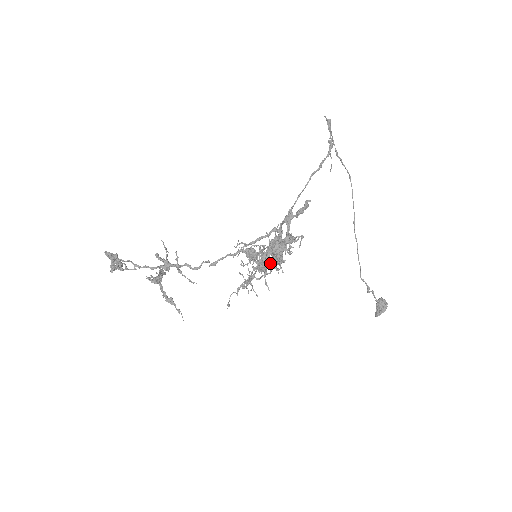
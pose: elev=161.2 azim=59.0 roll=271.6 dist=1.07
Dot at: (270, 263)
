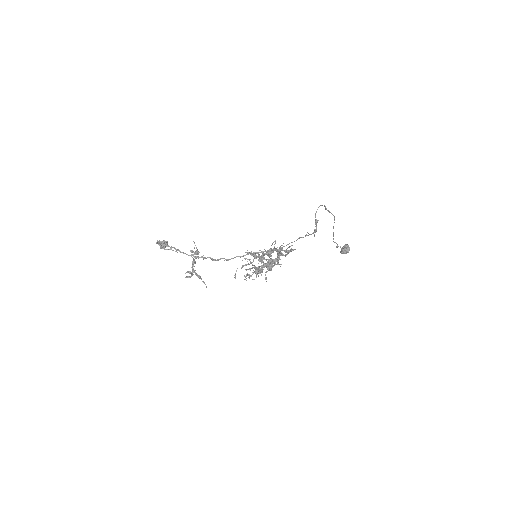
Dot at: occluded
